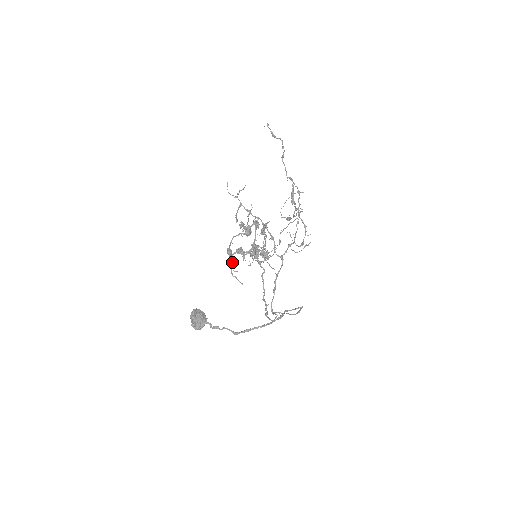
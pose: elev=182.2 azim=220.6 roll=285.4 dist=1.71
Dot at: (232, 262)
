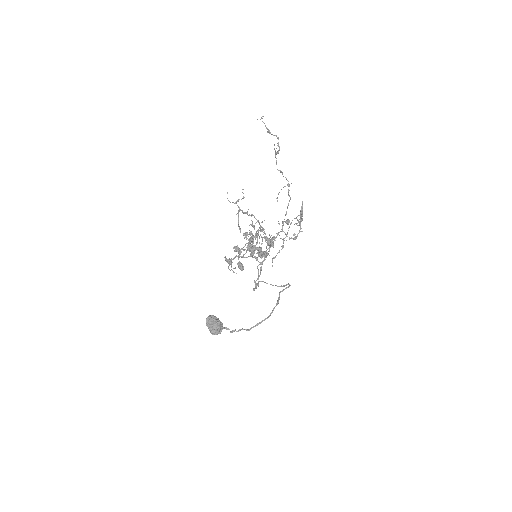
Dot at: (231, 261)
